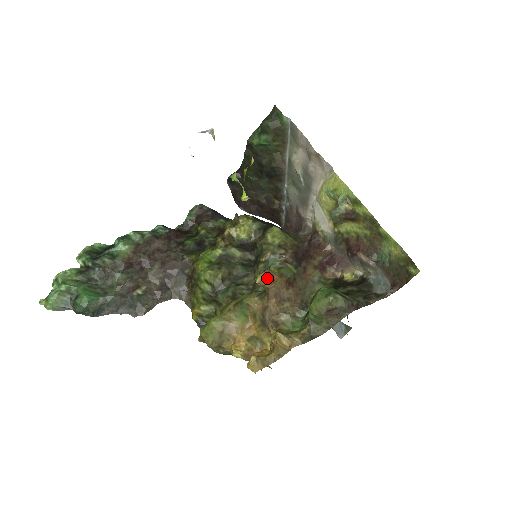
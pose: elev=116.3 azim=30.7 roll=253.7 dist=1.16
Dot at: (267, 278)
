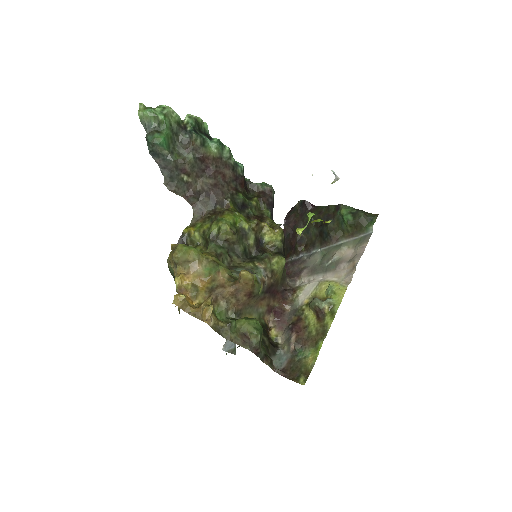
Dot at: (247, 278)
